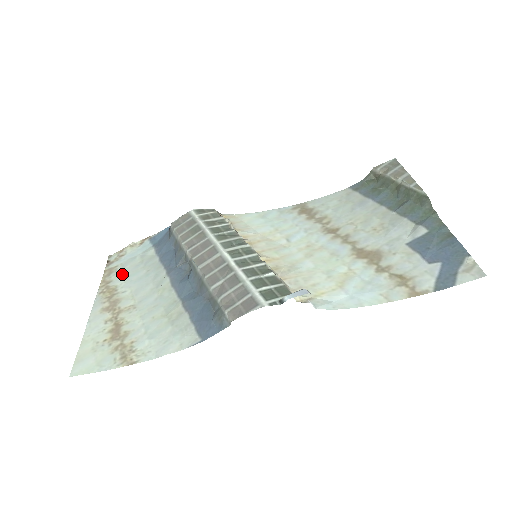
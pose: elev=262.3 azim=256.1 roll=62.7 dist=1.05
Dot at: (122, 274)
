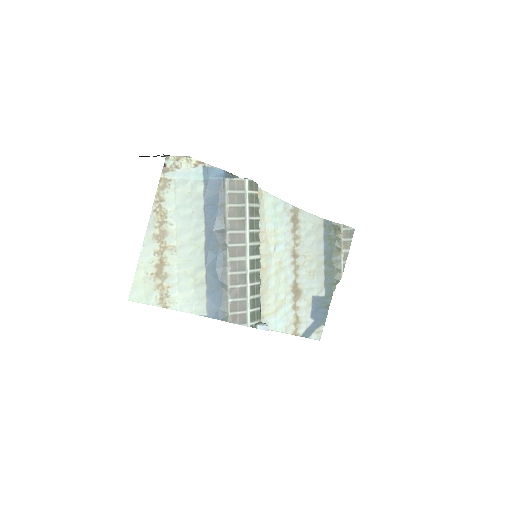
Dot at: (174, 198)
